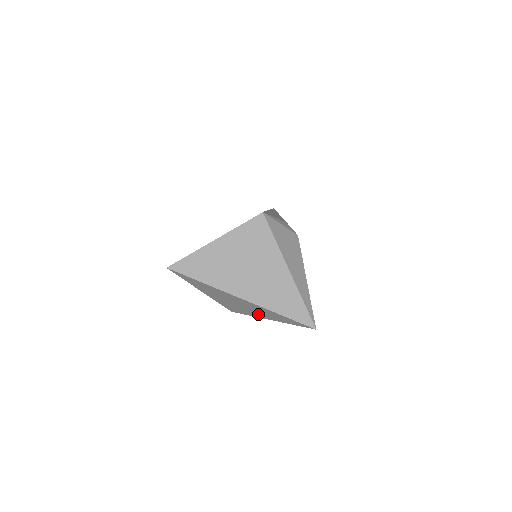
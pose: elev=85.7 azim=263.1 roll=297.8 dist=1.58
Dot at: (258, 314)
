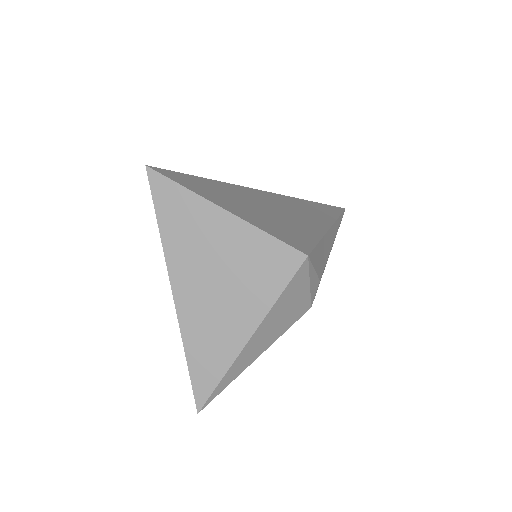
Dot at: occluded
